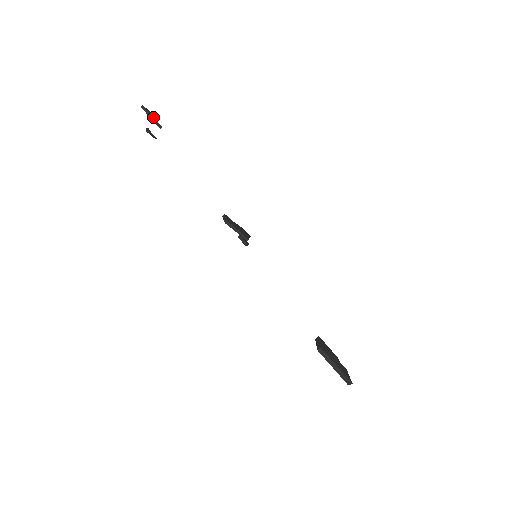
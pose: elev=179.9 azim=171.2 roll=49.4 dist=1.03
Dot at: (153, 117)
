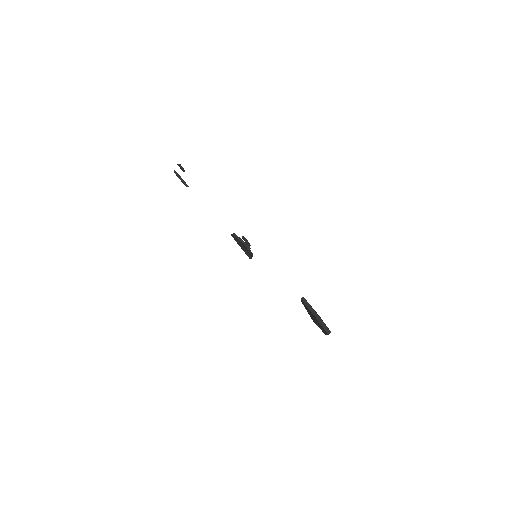
Dot at: (182, 179)
